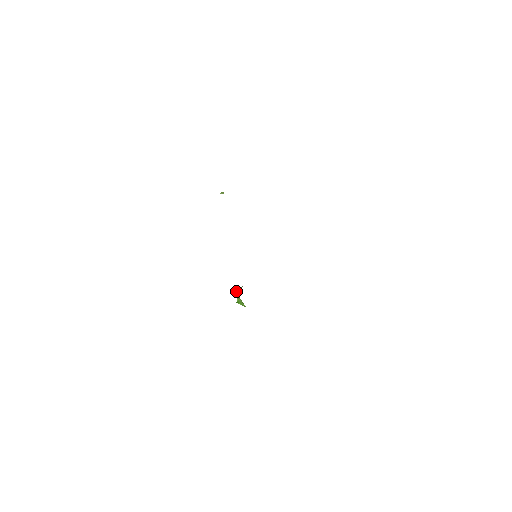
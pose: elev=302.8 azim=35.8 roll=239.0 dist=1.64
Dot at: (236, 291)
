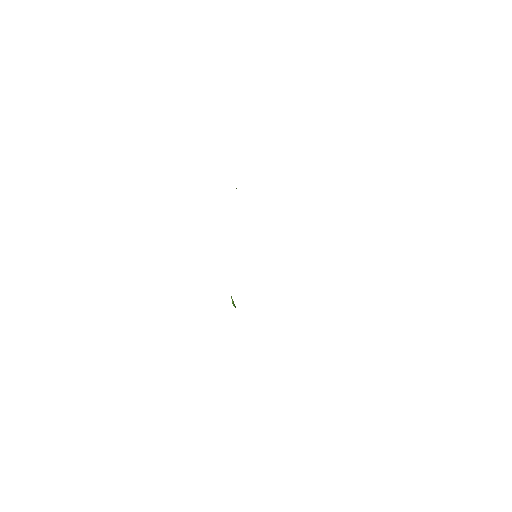
Dot at: occluded
